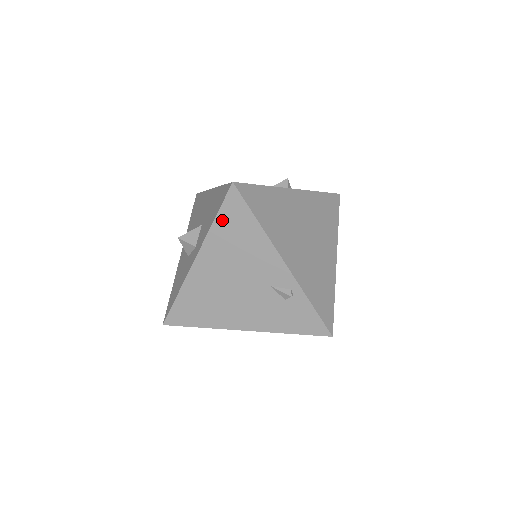
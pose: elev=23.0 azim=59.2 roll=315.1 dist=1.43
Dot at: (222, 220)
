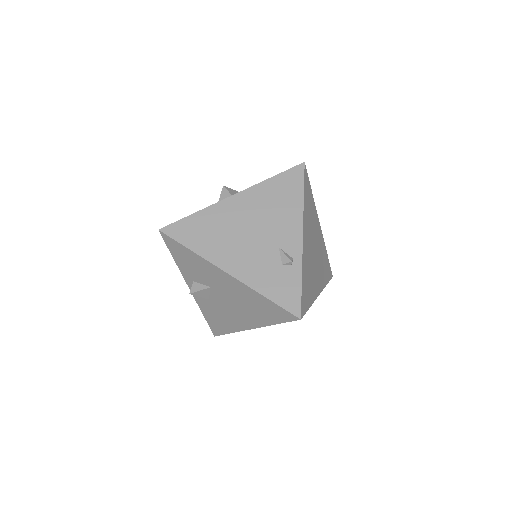
Dot at: (278, 180)
